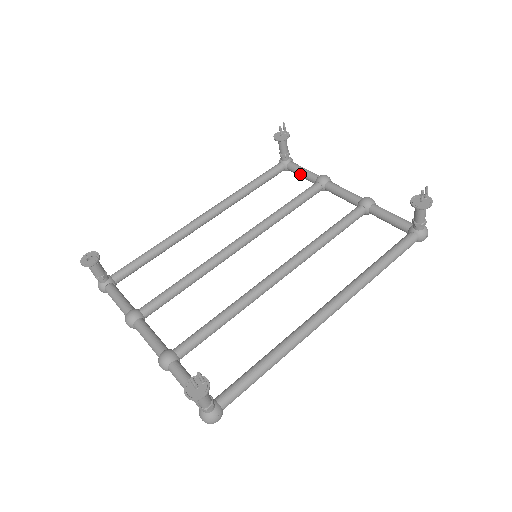
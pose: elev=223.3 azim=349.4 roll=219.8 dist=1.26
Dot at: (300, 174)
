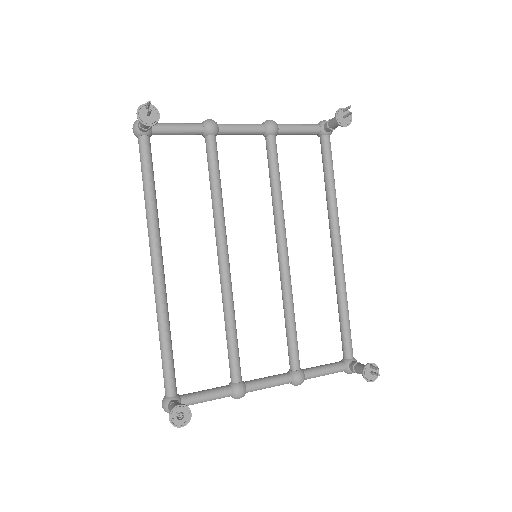
Dot at: (177, 134)
